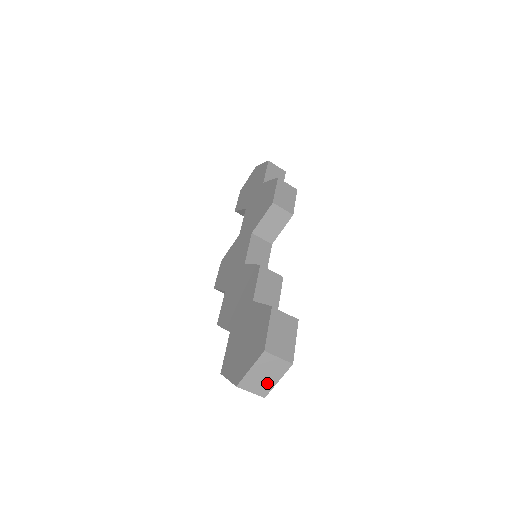
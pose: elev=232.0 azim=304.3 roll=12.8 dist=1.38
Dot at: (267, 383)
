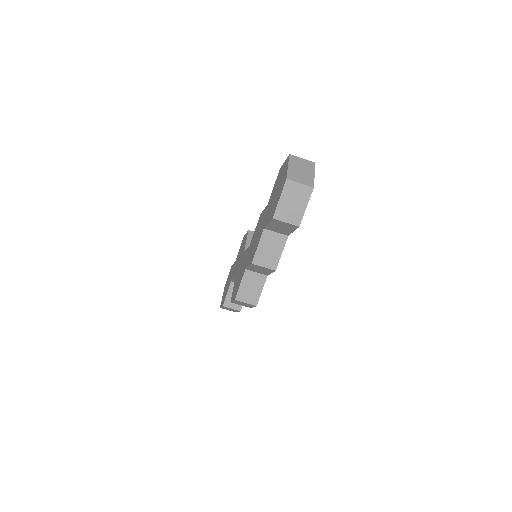
Dot at: (307, 176)
